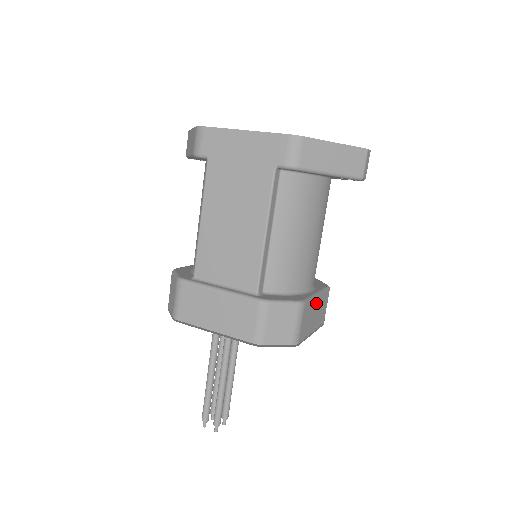
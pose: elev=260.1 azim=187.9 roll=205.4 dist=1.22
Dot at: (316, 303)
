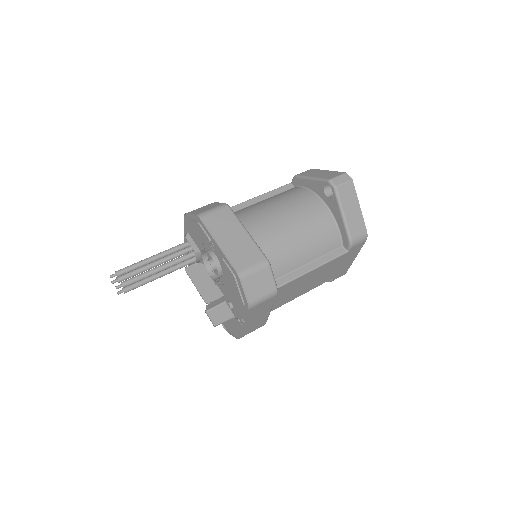
Dot at: (240, 233)
